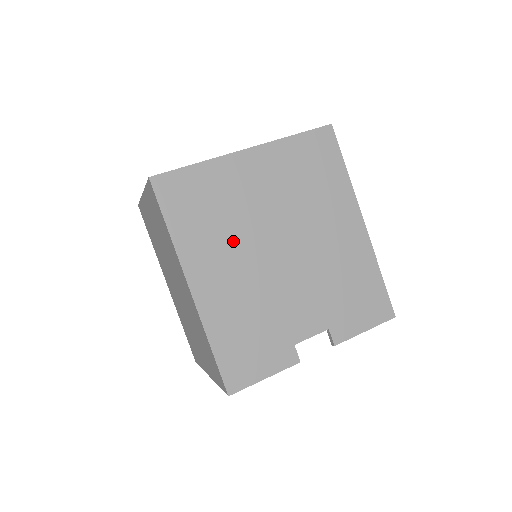
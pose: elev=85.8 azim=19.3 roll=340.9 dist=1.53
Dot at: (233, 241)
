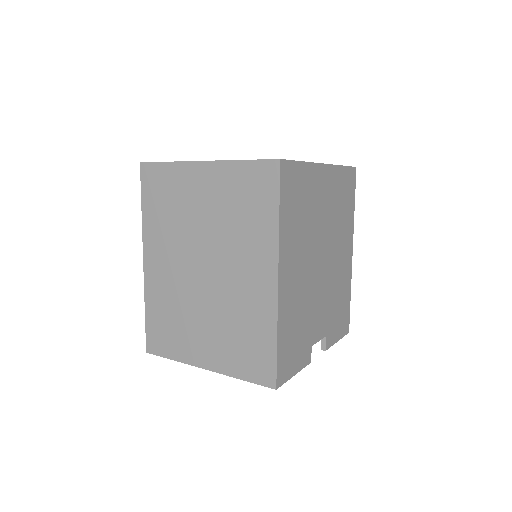
Dot at: (305, 243)
